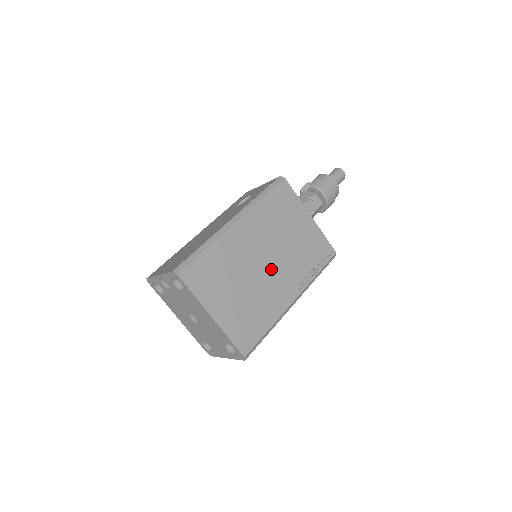
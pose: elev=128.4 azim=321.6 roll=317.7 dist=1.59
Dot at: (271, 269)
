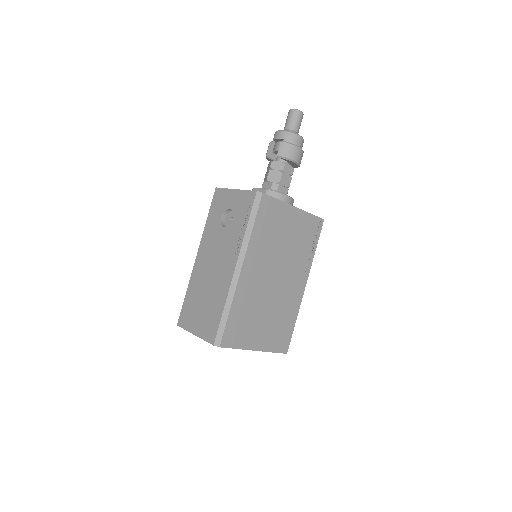
Dot at: (281, 280)
